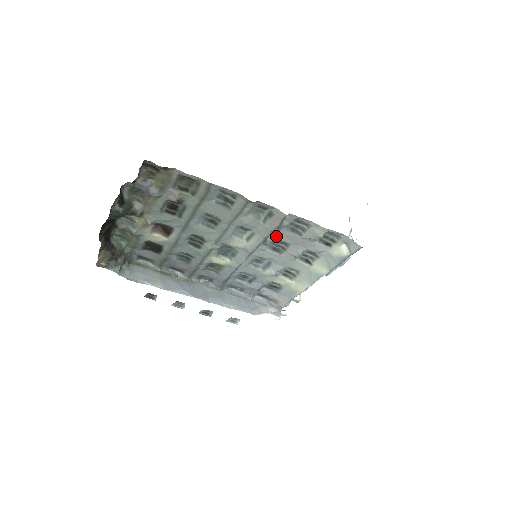
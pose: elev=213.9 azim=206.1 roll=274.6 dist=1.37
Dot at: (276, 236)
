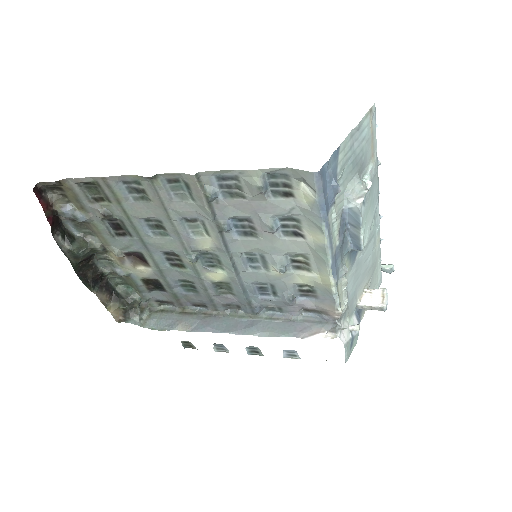
Dot at: (225, 213)
